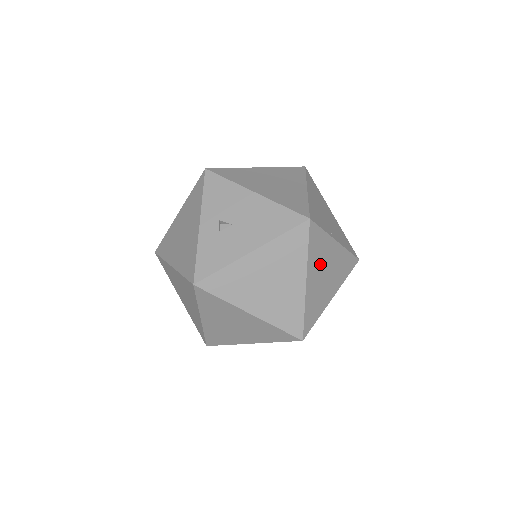
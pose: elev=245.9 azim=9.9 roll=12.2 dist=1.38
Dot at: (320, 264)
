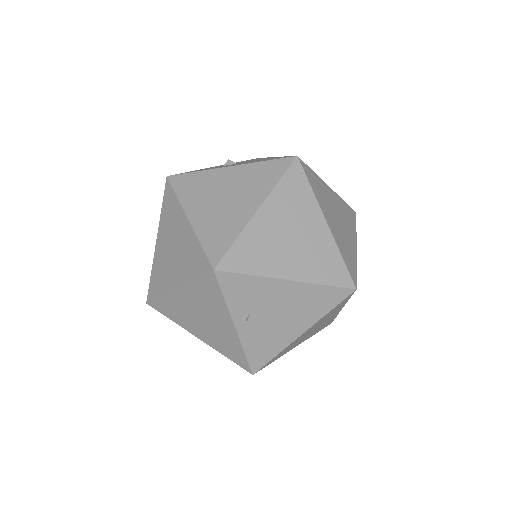
Dot at: (288, 216)
